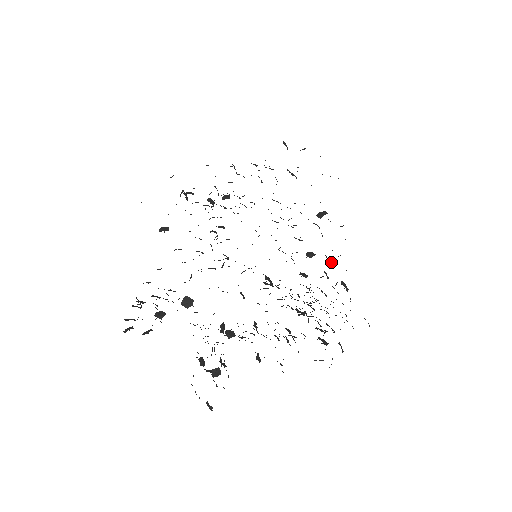
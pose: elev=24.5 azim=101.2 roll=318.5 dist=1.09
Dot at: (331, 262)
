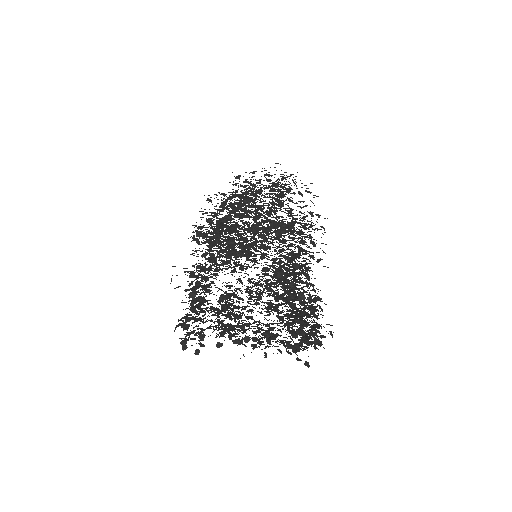
Dot at: (309, 302)
